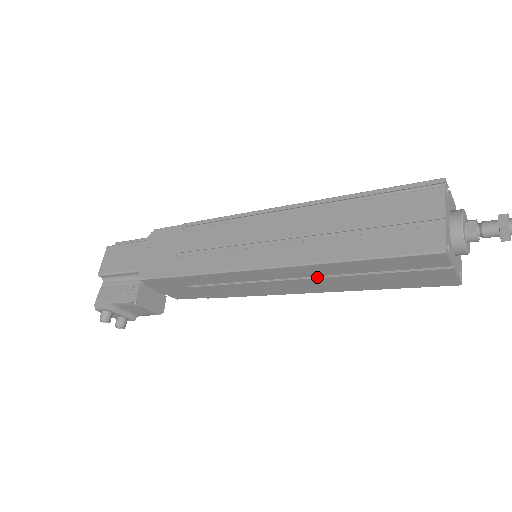
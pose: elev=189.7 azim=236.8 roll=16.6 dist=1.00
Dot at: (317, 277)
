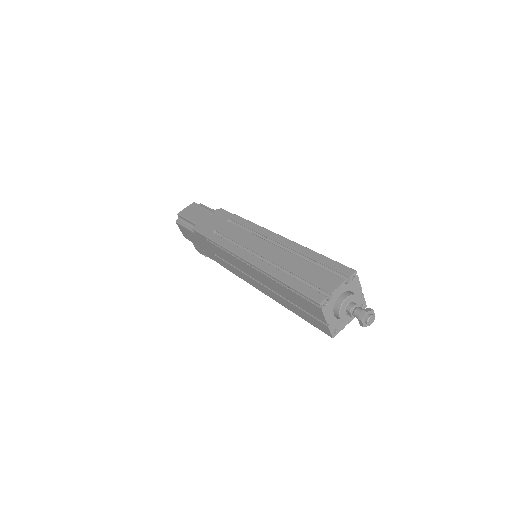
Dot at: occluded
